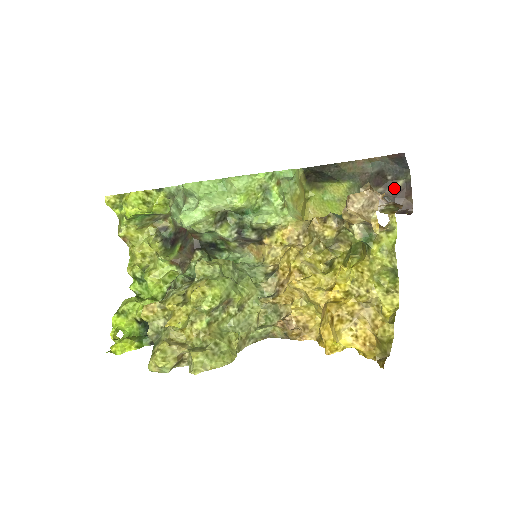
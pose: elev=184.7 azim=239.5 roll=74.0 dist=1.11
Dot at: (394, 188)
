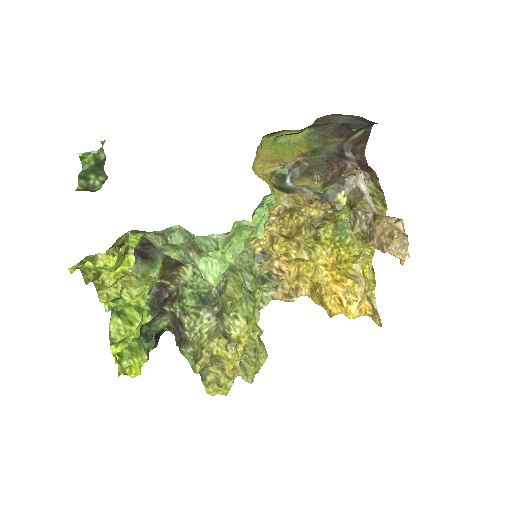
Dot at: (355, 137)
